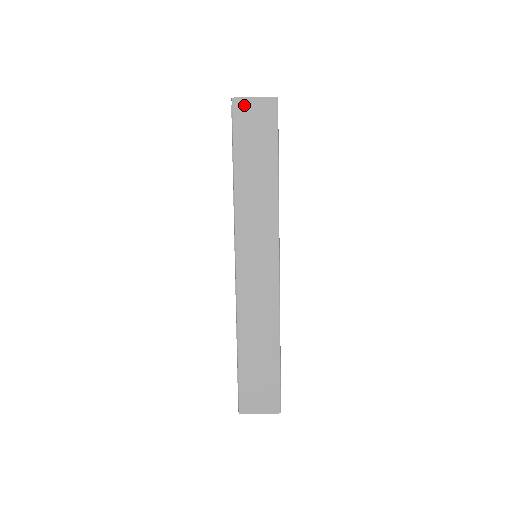
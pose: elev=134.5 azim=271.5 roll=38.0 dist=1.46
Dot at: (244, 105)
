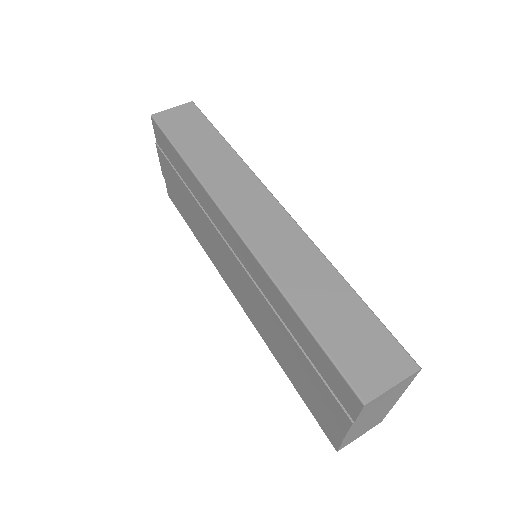
Dot at: (165, 115)
